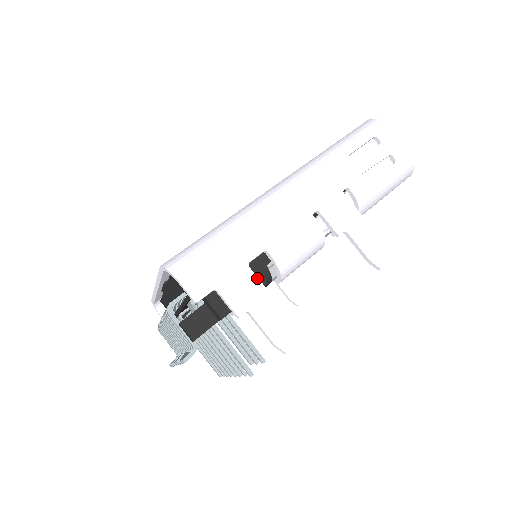
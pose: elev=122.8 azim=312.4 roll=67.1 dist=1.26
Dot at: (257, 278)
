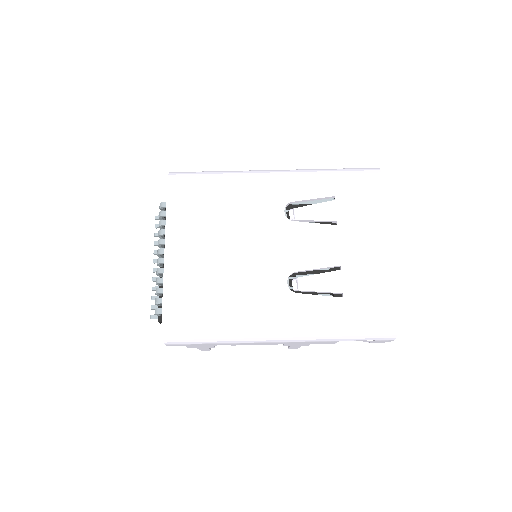
Dot at: occluded
